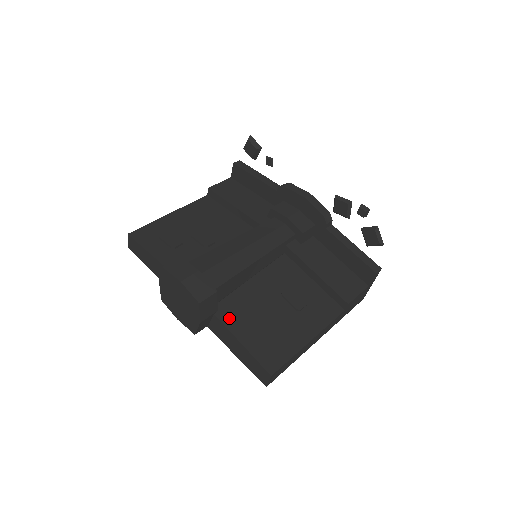
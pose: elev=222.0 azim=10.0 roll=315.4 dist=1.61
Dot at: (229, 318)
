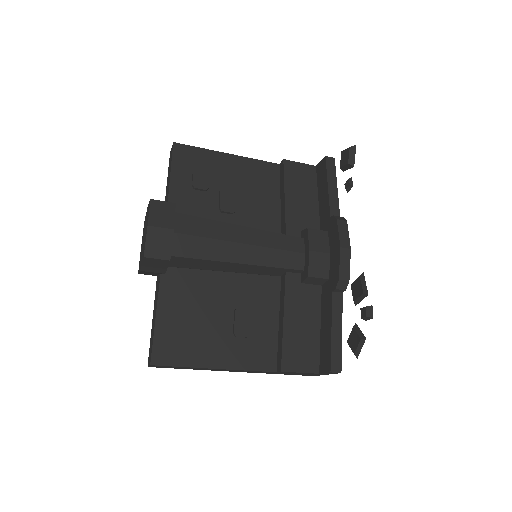
Dot at: (169, 288)
